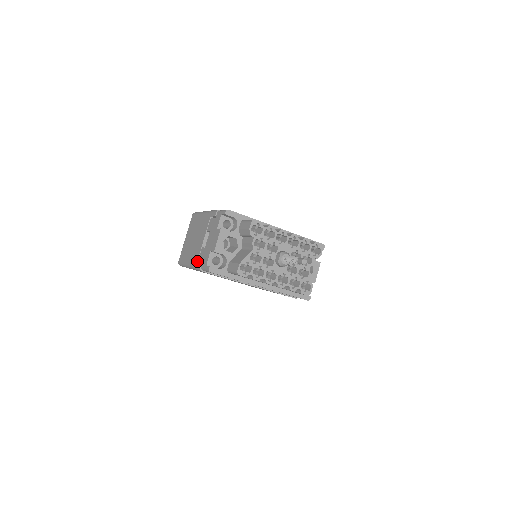
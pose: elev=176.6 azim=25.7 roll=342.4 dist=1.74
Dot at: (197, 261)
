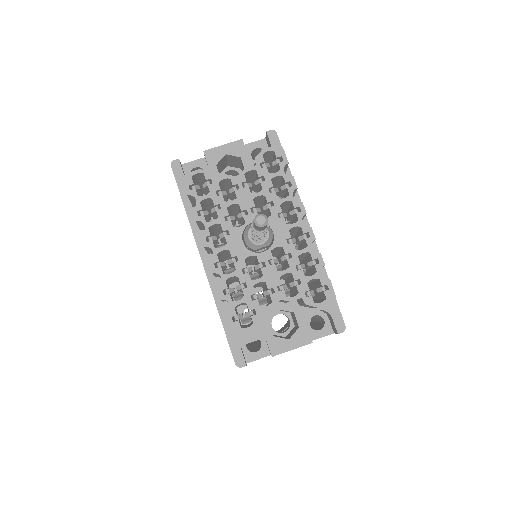
Dot at: occluded
